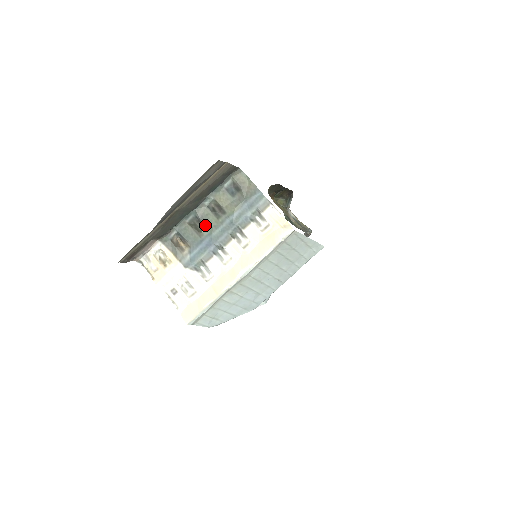
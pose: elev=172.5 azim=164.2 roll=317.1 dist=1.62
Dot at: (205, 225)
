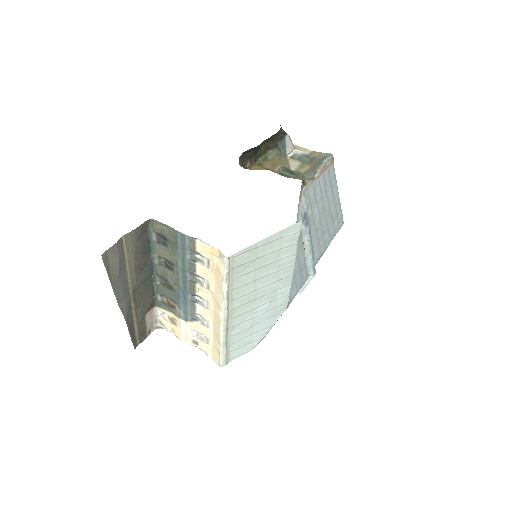
Dot at: (170, 281)
